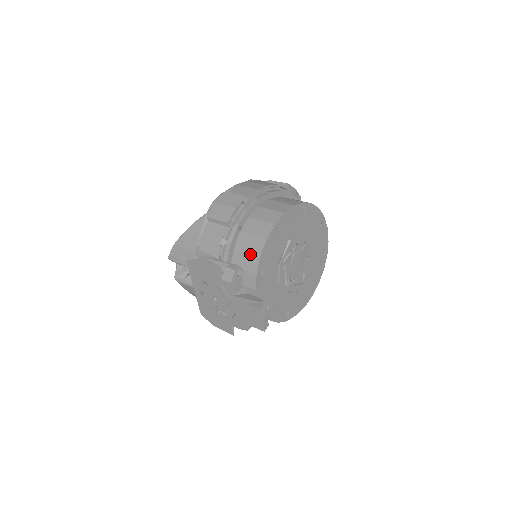
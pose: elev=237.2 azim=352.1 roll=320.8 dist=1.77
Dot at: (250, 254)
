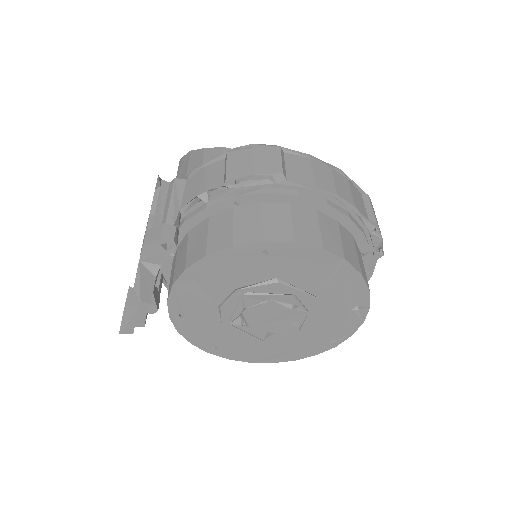
Dot at: (206, 241)
